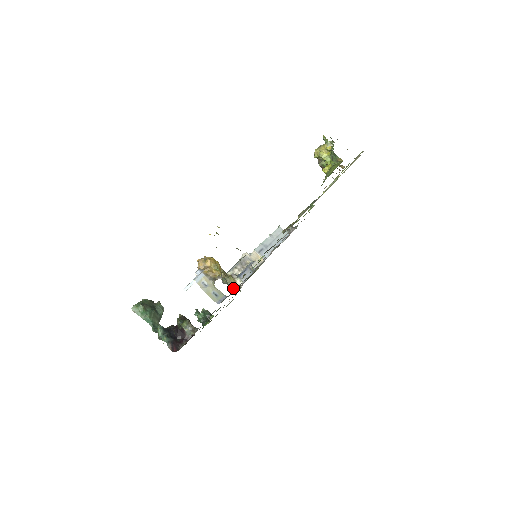
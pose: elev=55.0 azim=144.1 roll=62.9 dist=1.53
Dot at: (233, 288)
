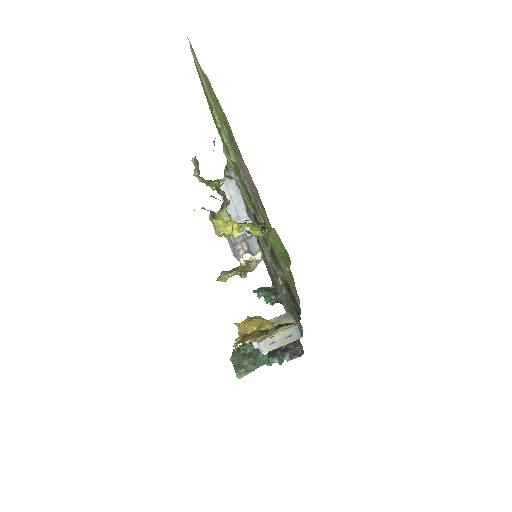
Dot at: occluded
